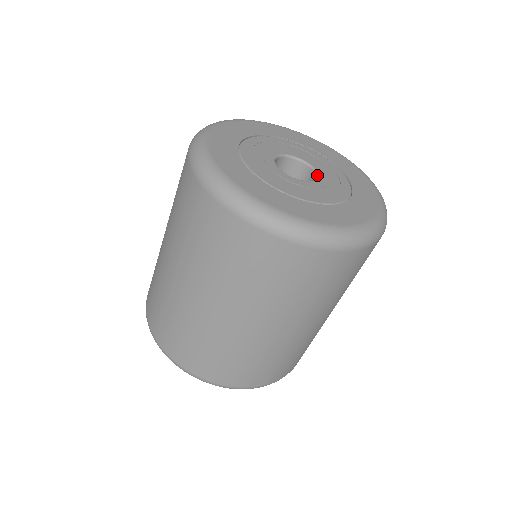
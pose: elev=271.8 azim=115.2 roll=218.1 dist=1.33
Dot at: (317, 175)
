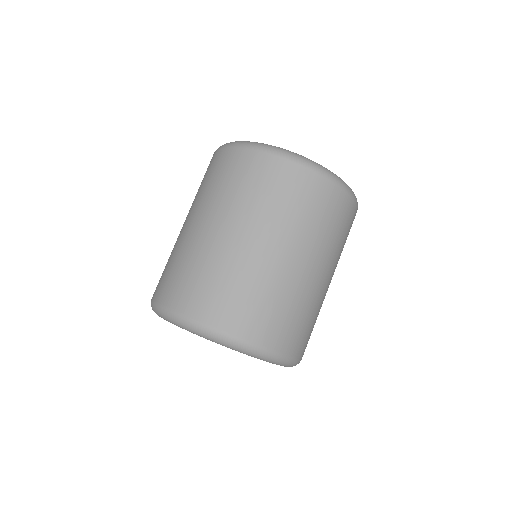
Dot at: occluded
